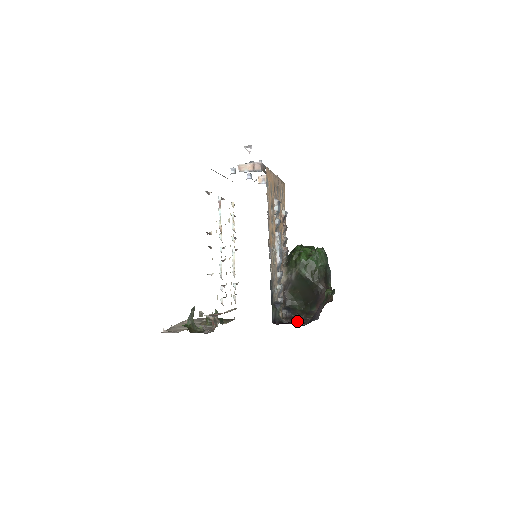
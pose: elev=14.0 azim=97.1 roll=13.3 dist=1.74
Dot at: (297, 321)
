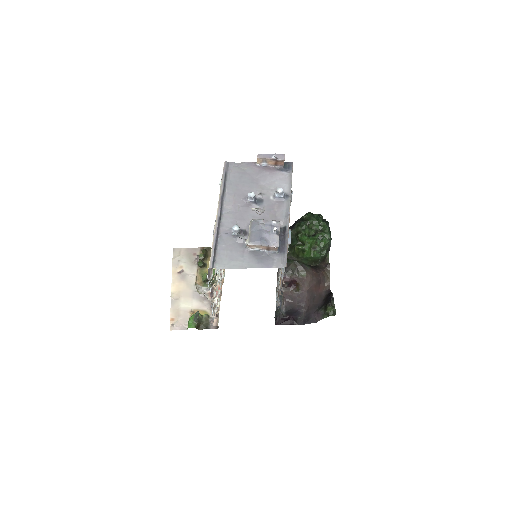
Dot at: (294, 300)
